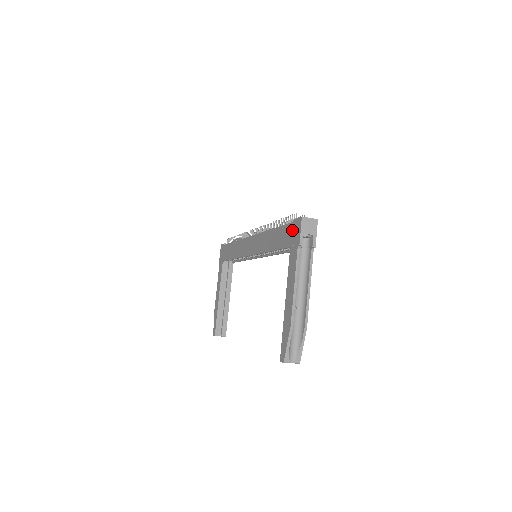
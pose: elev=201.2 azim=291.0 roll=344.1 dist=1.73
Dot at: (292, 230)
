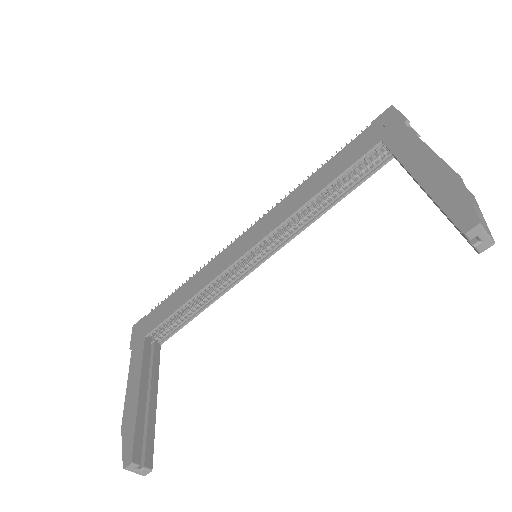
Dot at: (374, 129)
